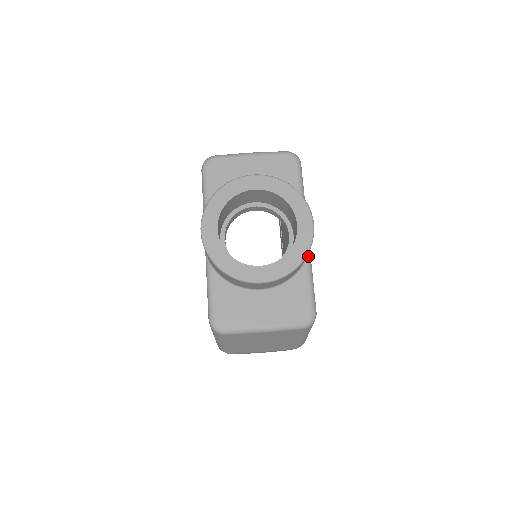
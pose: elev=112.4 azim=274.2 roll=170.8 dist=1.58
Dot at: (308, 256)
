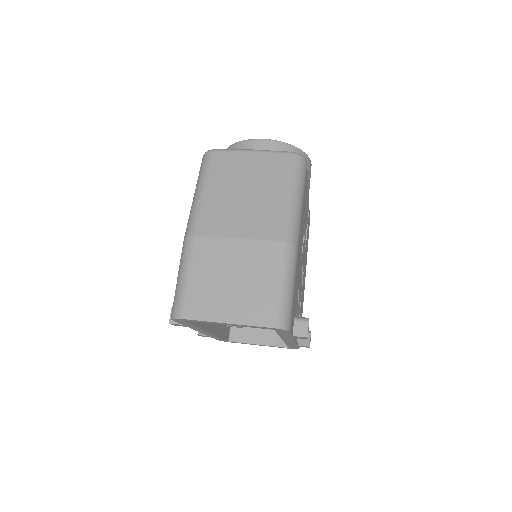
Dot at: occluded
